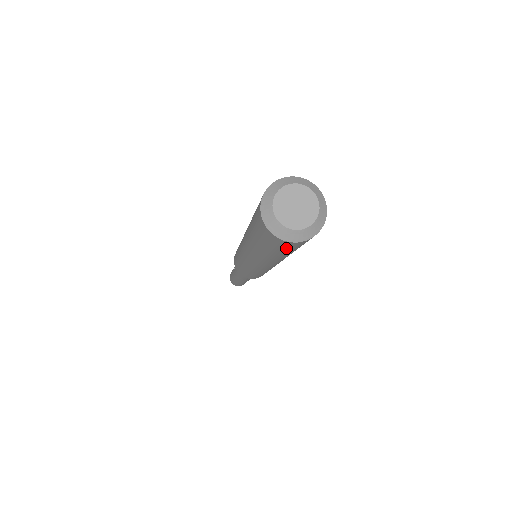
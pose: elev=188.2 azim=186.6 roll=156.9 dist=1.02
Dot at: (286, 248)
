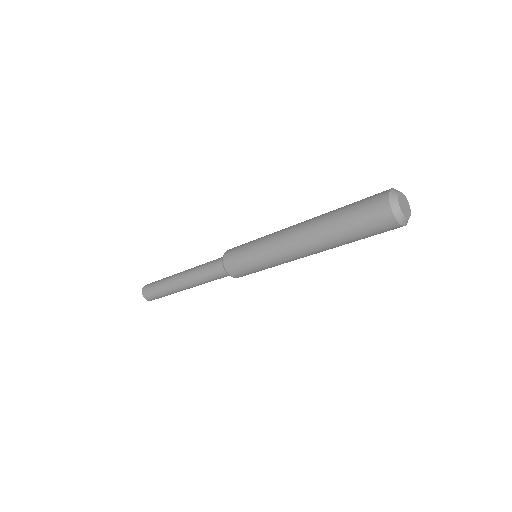
Dot at: (386, 231)
